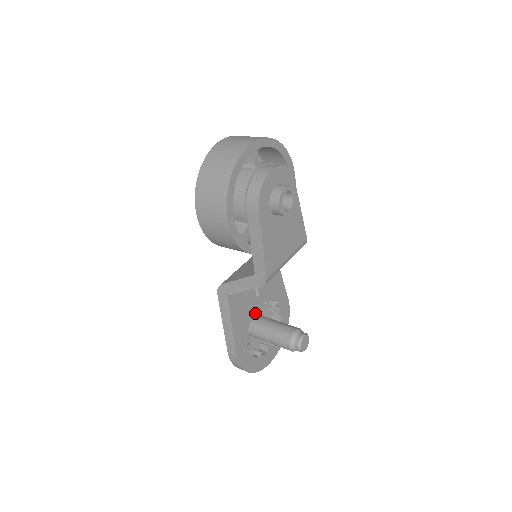
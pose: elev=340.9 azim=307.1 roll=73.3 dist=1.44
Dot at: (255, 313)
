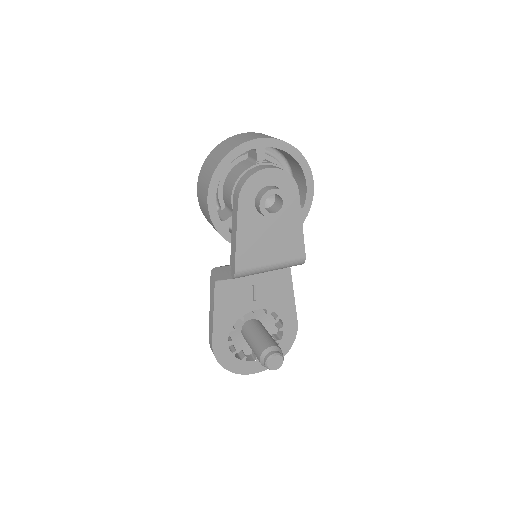
Dot at: (257, 318)
